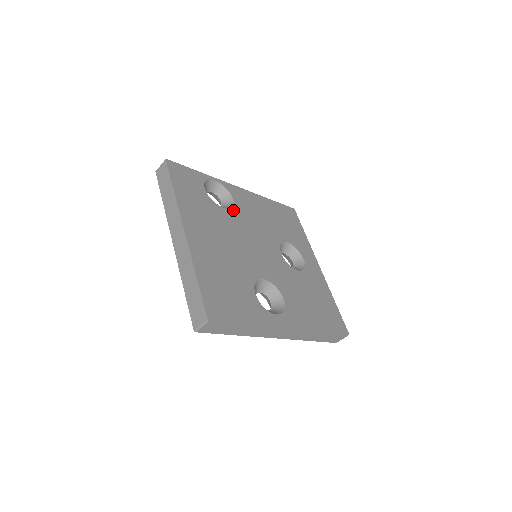
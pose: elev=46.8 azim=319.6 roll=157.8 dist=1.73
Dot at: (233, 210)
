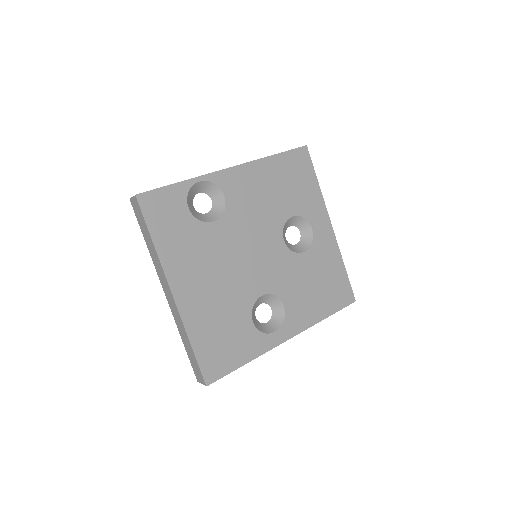
Dot at: (225, 216)
